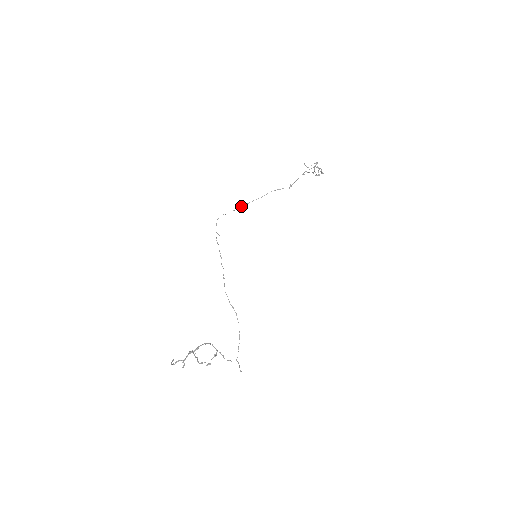
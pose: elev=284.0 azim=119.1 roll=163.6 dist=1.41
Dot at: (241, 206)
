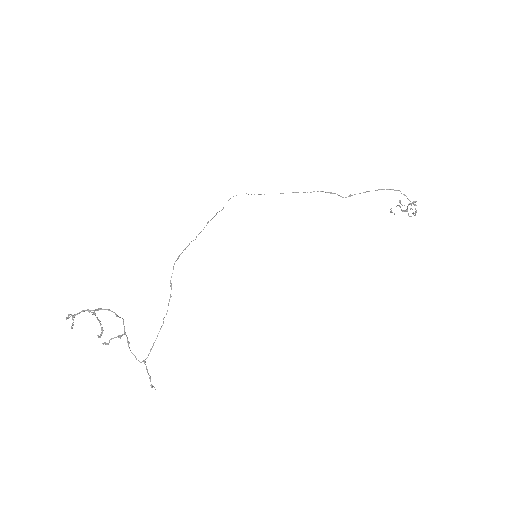
Dot at: occluded
